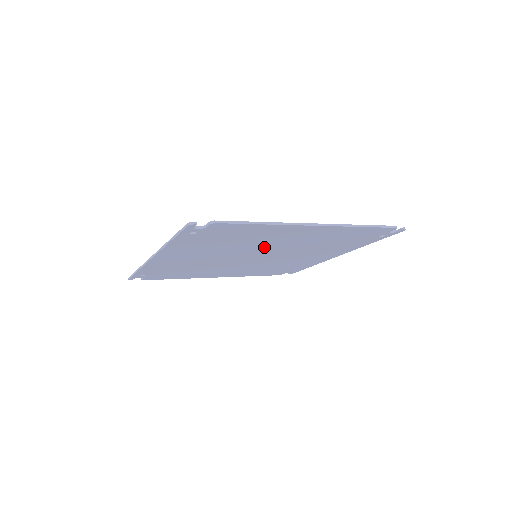
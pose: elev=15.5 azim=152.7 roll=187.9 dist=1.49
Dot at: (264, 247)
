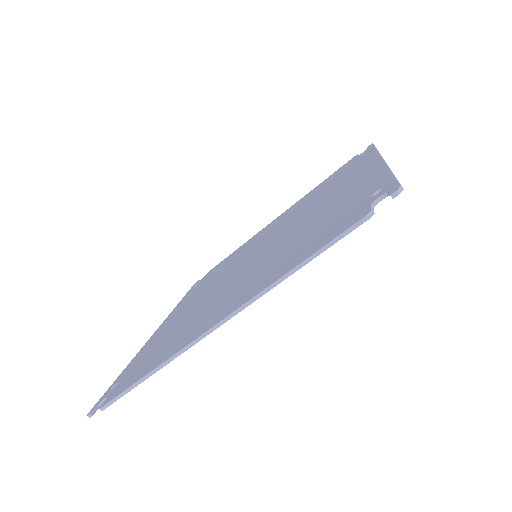
Dot at: occluded
